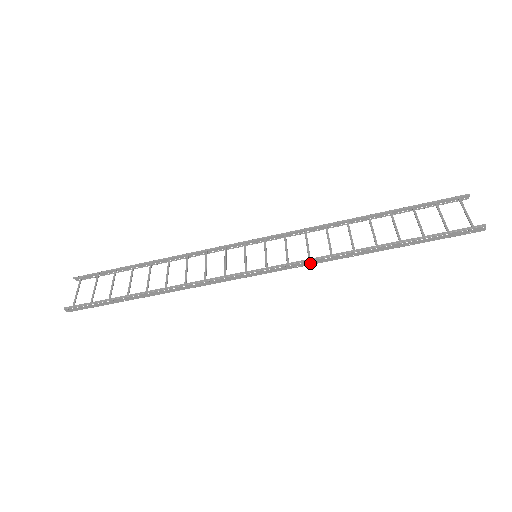
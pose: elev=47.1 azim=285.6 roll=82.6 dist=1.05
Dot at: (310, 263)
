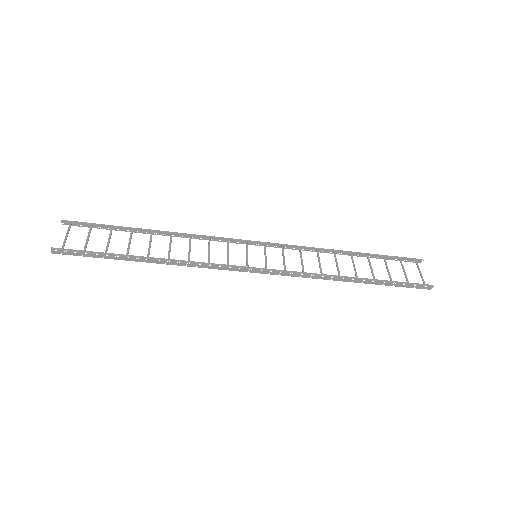
Dot at: (303, 276)
